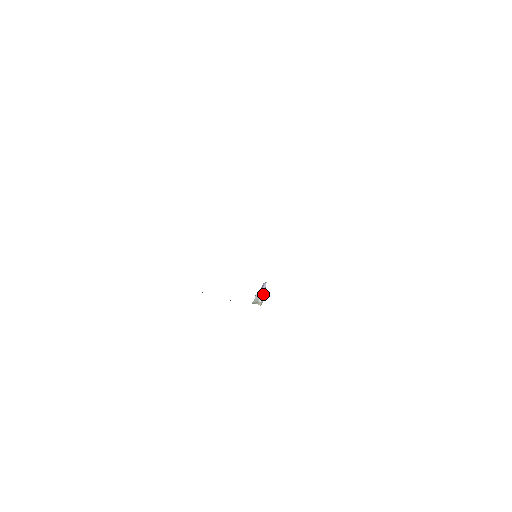
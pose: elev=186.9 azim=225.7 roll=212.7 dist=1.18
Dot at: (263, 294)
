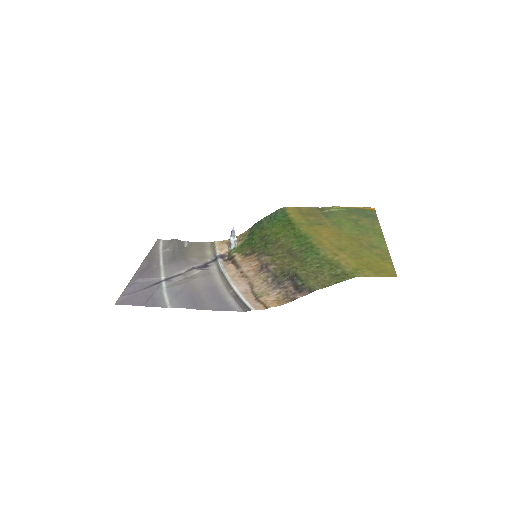
Dot at: (235, 237)
